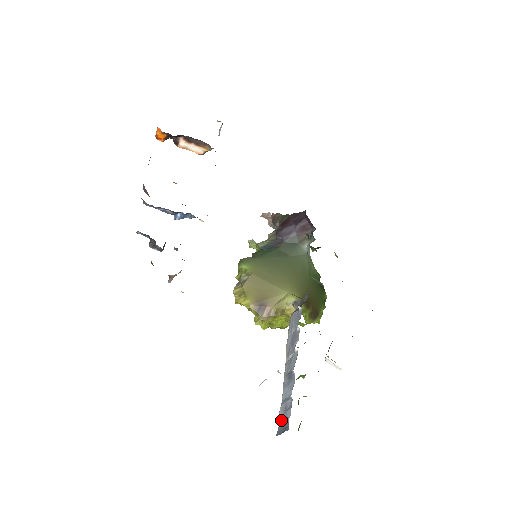
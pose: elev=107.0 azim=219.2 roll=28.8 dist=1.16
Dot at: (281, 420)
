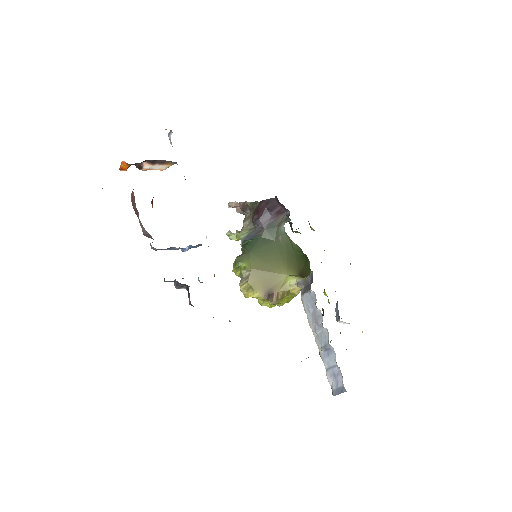
Dot at: (333, 384)
